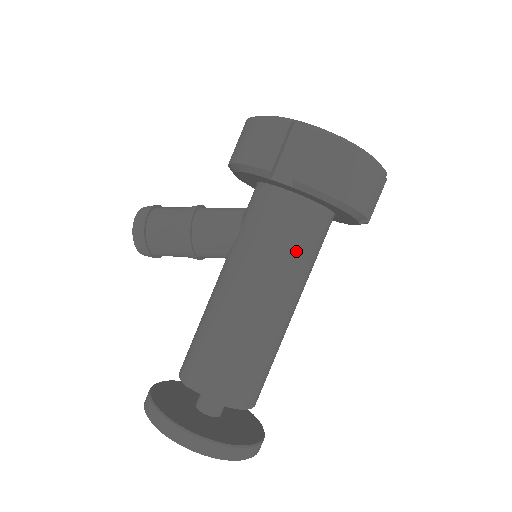
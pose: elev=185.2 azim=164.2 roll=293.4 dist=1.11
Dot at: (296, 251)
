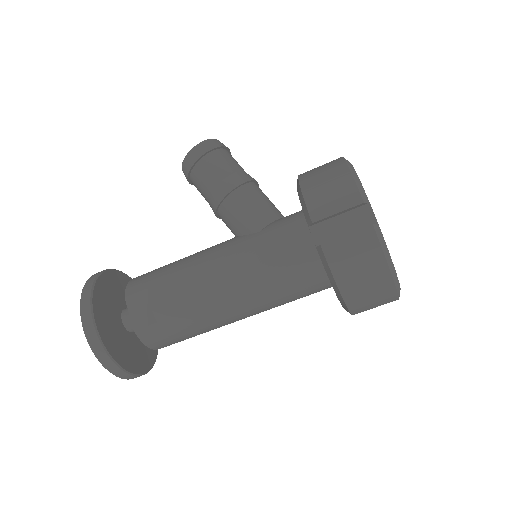
Dot at: (280, 287)
